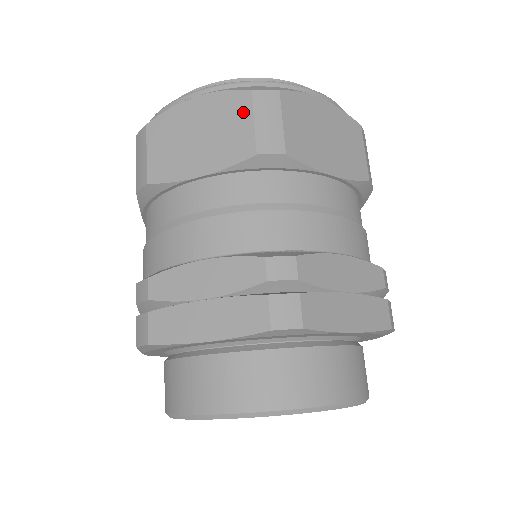
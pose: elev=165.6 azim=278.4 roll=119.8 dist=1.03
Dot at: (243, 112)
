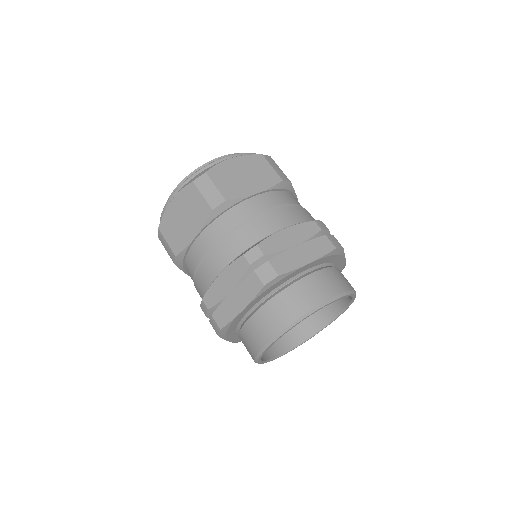
Dot at: (264, 164)
